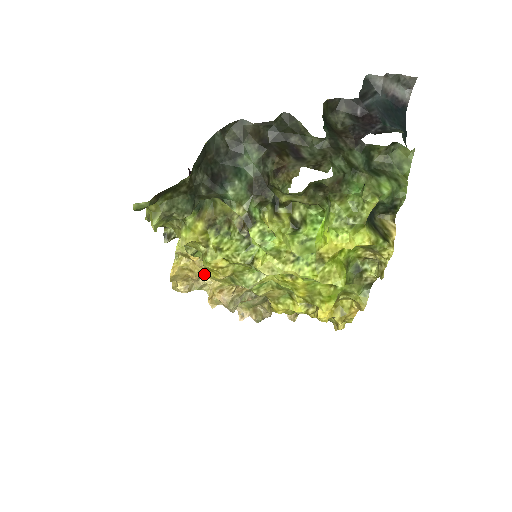
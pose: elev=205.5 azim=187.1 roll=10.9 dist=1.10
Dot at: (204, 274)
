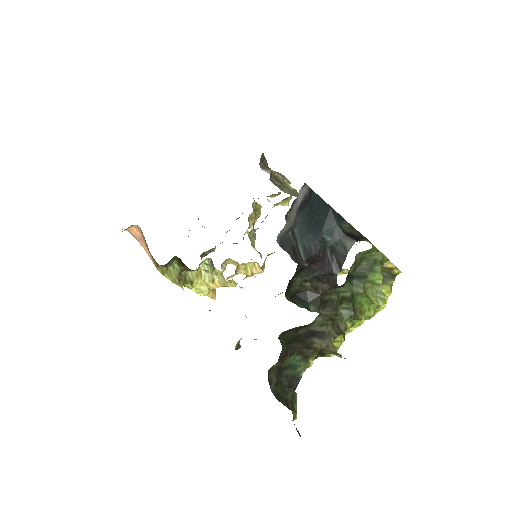
Dot at: (229, 277)
